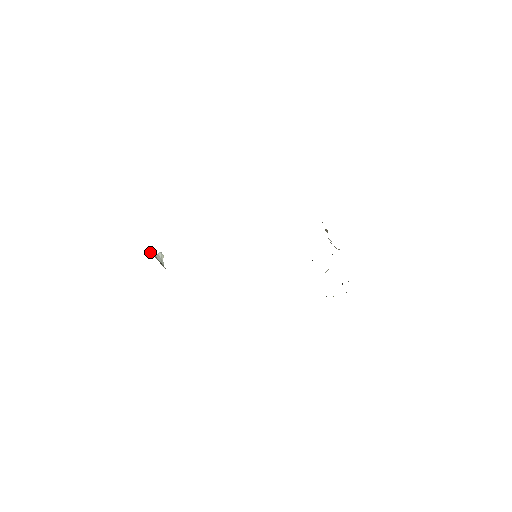
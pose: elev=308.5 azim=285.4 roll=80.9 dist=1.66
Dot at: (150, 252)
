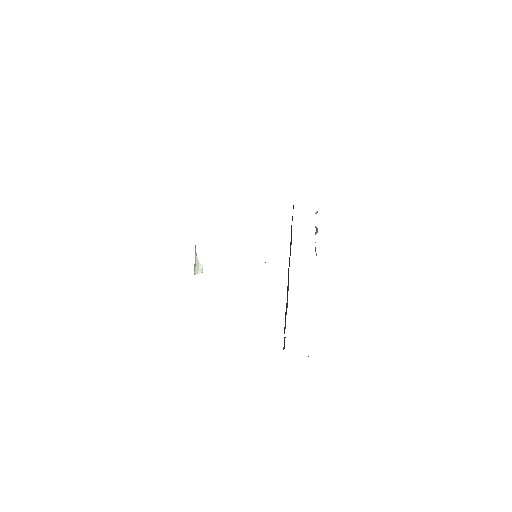
Dot at: occluded
